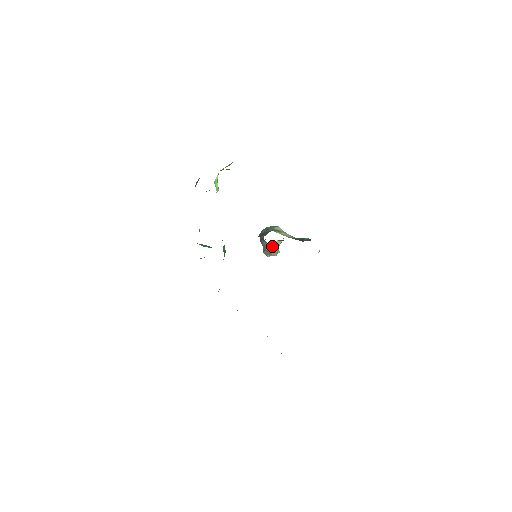
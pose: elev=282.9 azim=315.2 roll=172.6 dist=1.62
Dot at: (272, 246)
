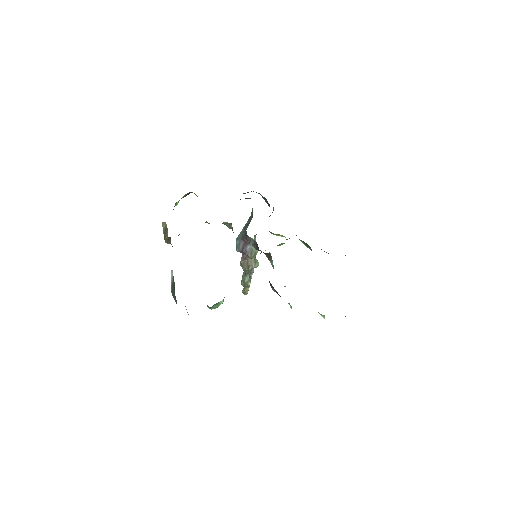
Dot at: occluded
